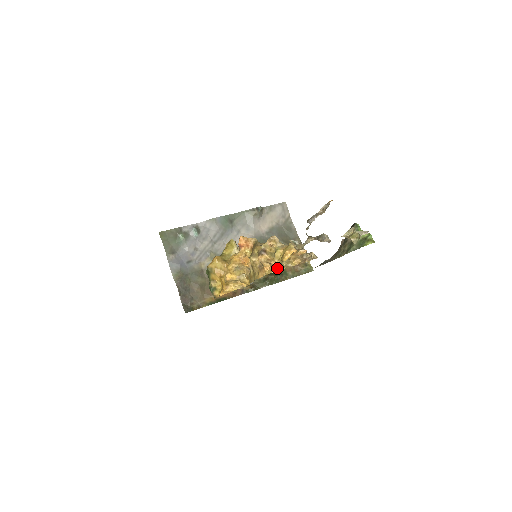
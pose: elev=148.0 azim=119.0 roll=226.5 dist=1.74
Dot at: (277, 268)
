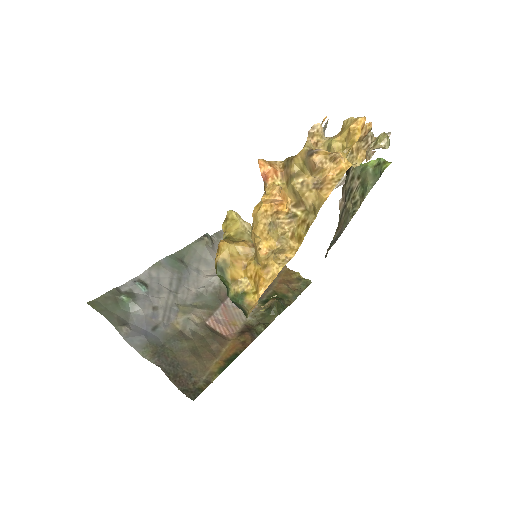
Dot at: (349, 162)
